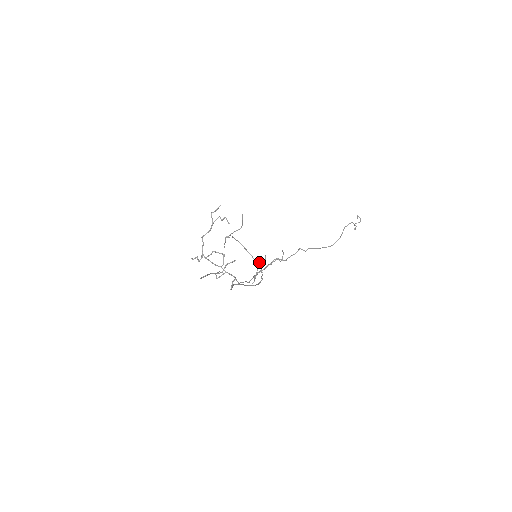
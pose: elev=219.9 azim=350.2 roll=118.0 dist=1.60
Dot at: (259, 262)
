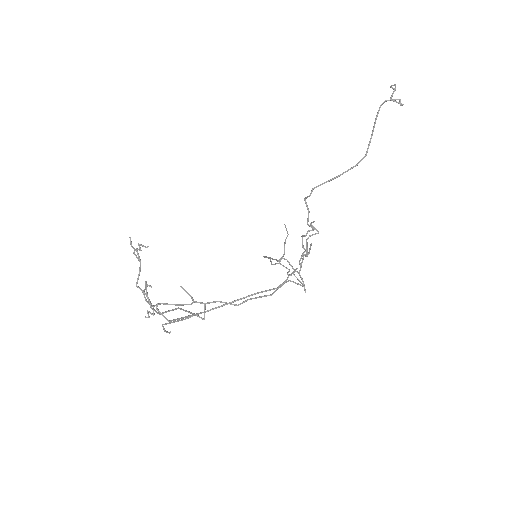
Dot at: occluded
